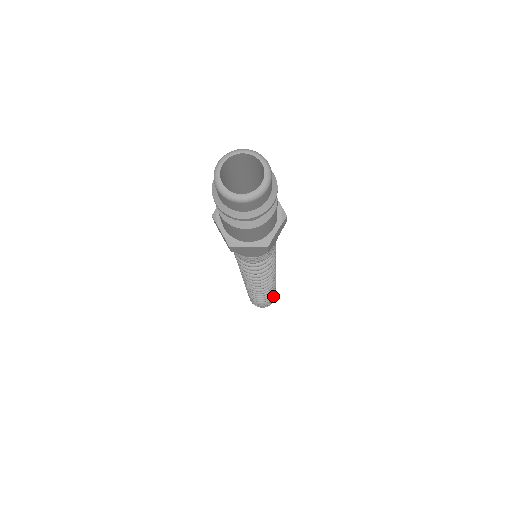
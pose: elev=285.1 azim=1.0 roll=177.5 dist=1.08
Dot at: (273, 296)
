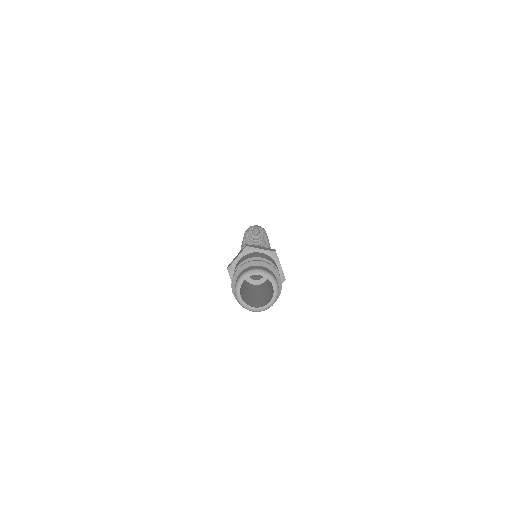
Dot at: occluded
